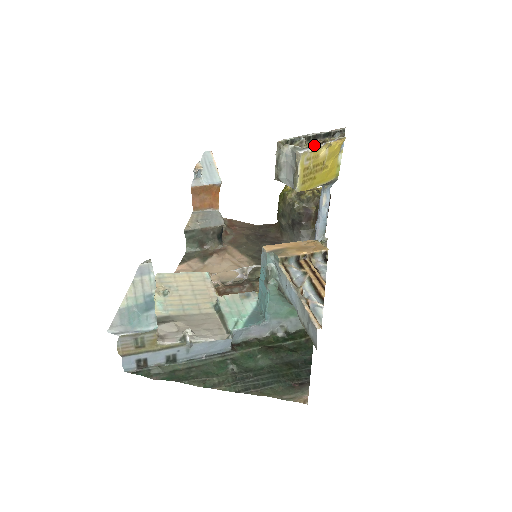
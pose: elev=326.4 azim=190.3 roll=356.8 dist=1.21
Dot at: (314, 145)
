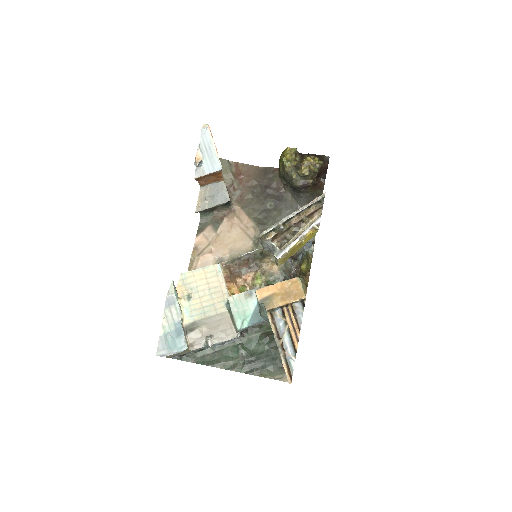
Dot at: (293, 223)
